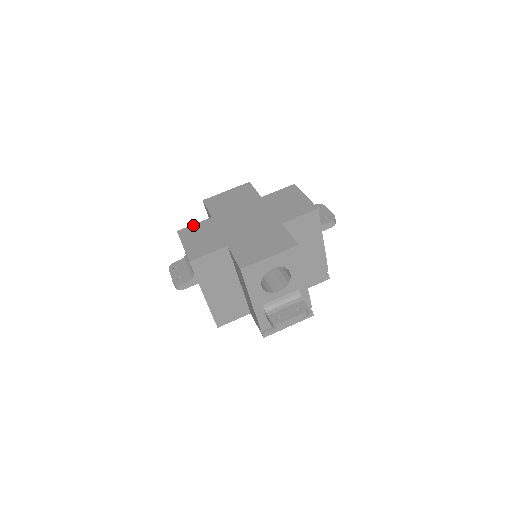
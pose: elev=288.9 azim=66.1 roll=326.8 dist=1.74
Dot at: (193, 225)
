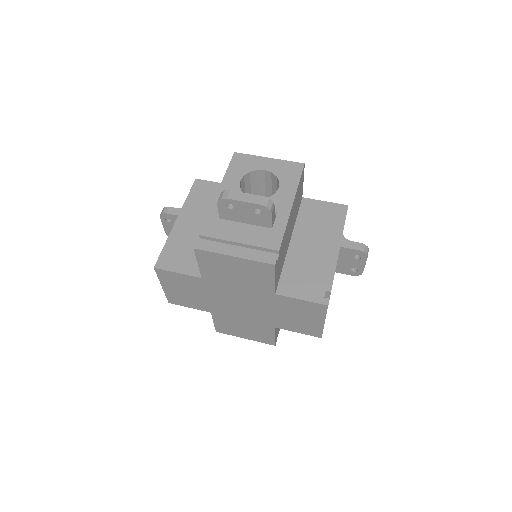
Dot at: occluded
